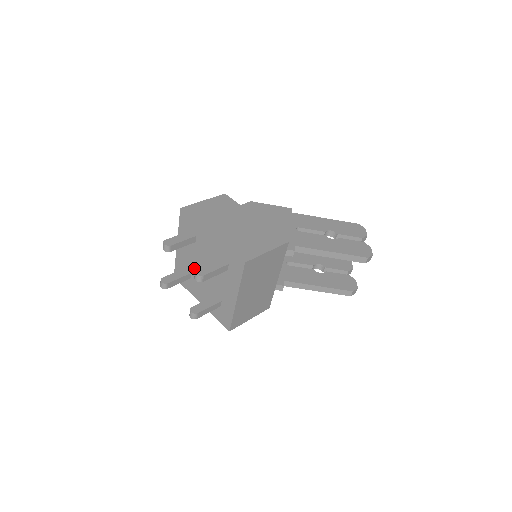
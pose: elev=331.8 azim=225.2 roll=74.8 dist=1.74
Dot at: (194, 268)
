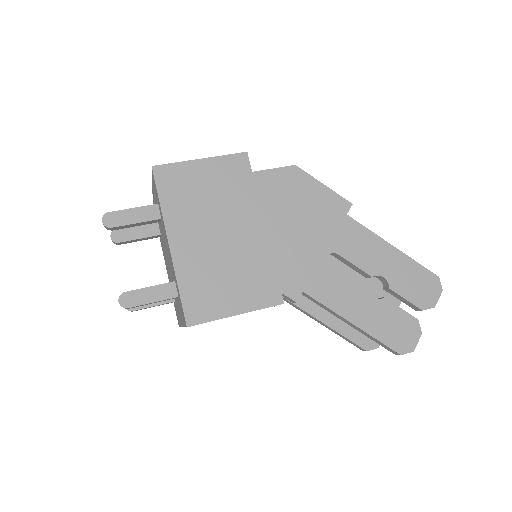
Dot at: (161, 236)
